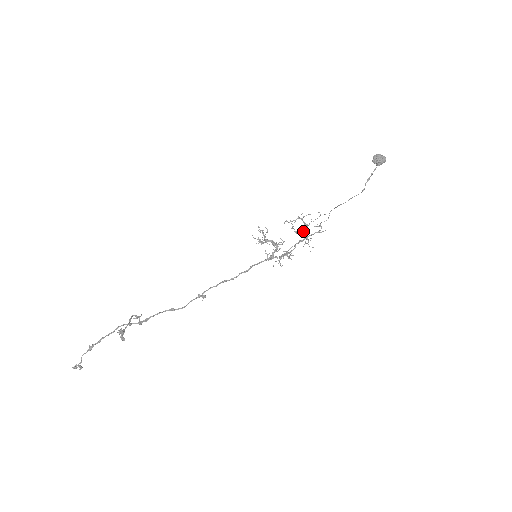
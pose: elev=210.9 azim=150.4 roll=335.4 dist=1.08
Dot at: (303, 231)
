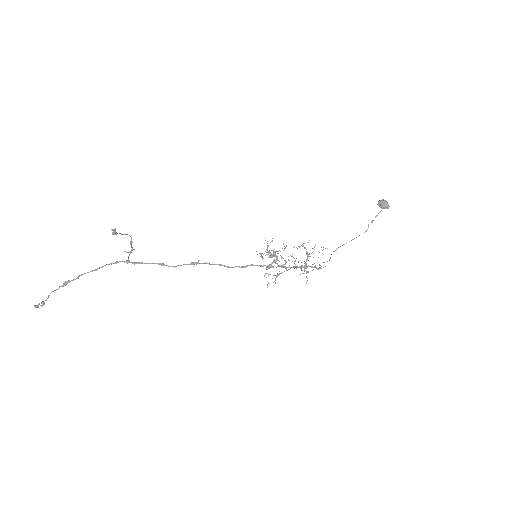
Dot at: occluded
